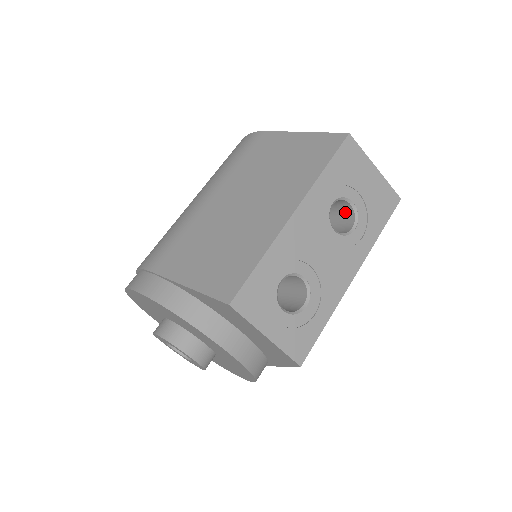
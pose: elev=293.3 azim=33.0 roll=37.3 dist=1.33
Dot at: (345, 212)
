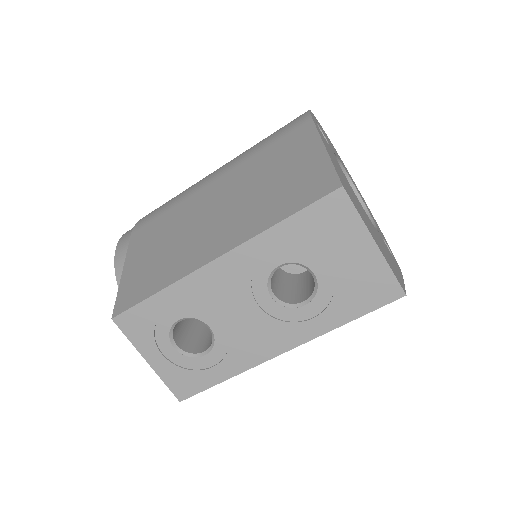
Dot at: occluded
